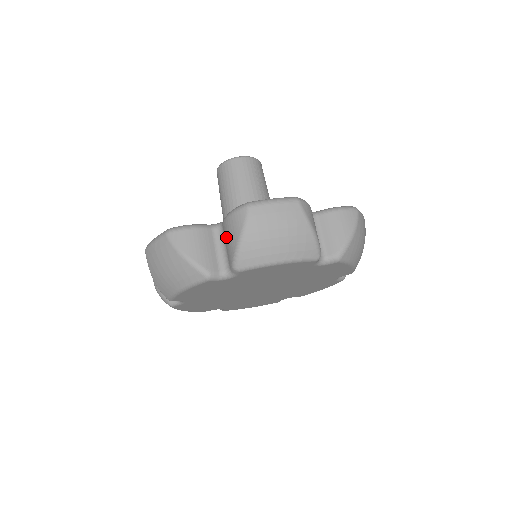
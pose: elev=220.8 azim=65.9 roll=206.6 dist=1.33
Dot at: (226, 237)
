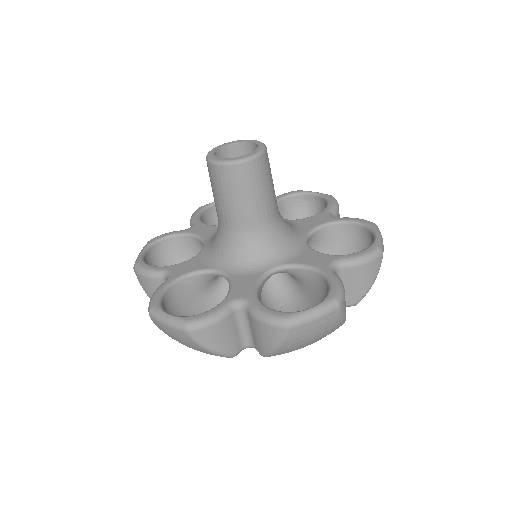
Dot at: (254, 330)
